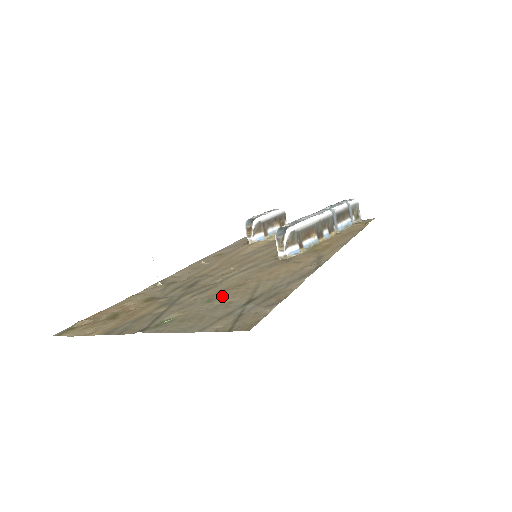
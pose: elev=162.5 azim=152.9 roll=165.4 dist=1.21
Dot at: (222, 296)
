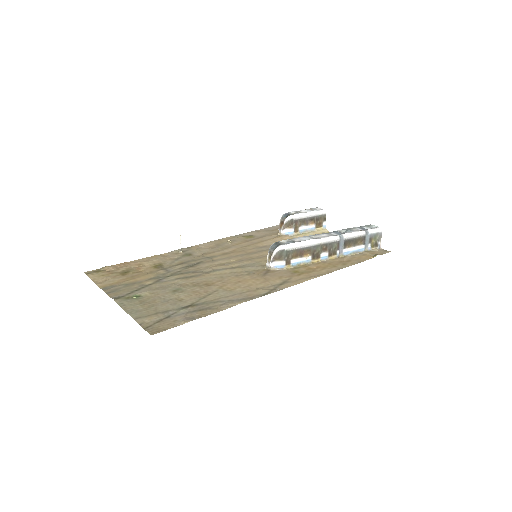
Dot at: (186, 290)
